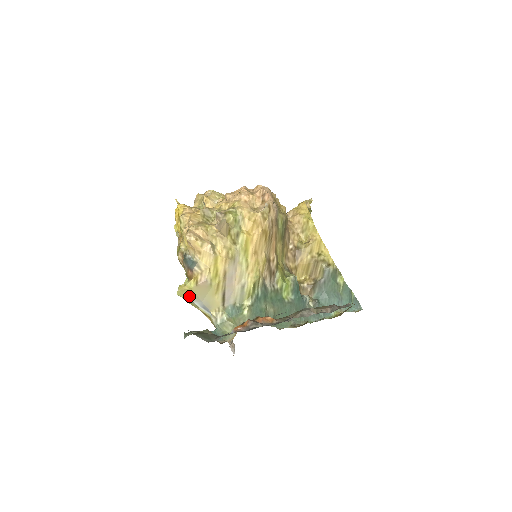
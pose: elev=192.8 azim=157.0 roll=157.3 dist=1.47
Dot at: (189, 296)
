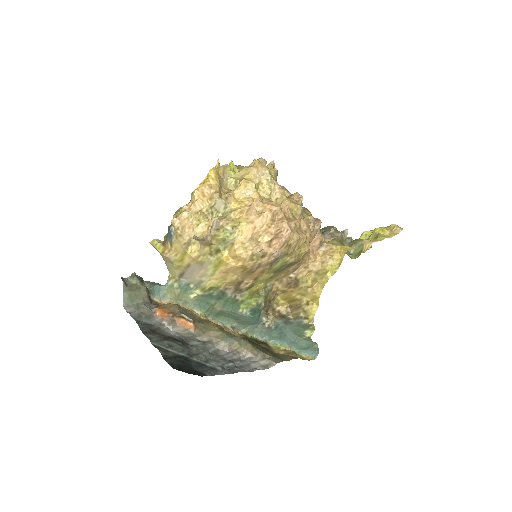
Dot at: occluded
